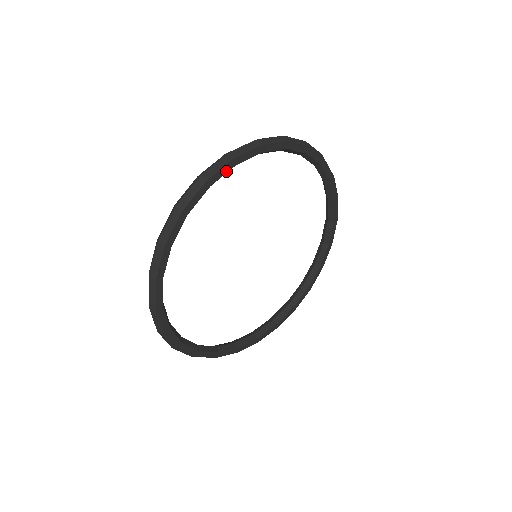
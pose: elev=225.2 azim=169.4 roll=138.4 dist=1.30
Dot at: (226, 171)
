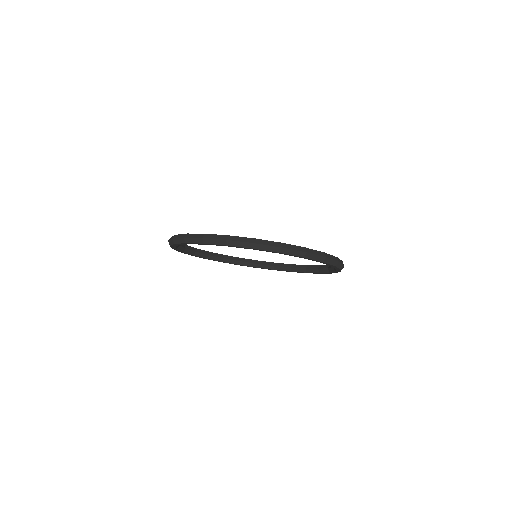
Dot at: (244, 248)
